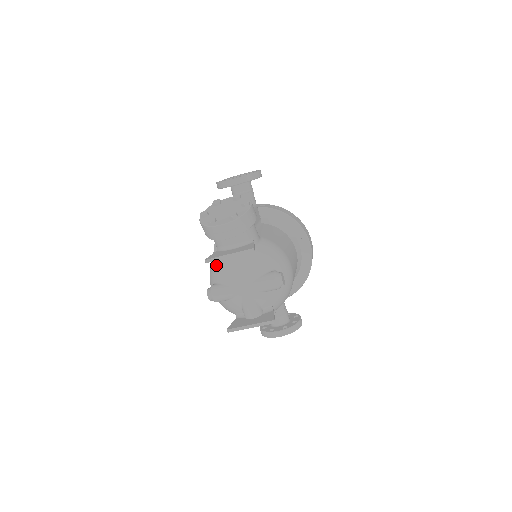
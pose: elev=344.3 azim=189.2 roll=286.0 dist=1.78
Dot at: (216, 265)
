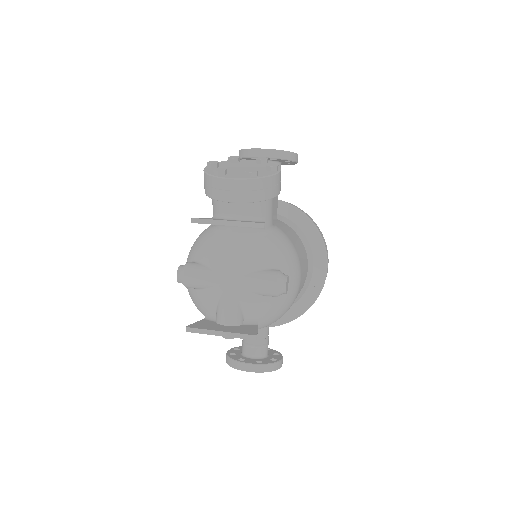
Dot at: (203, 238)
